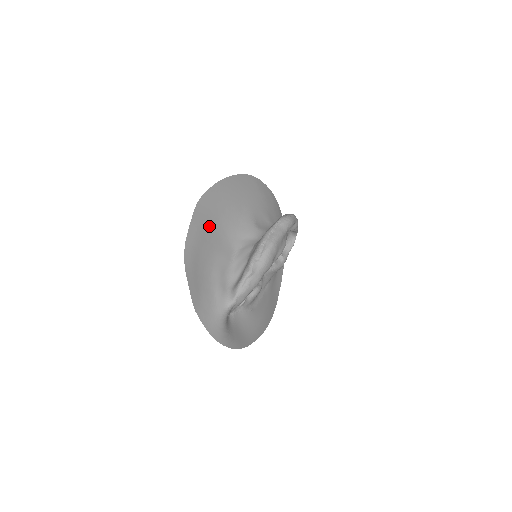
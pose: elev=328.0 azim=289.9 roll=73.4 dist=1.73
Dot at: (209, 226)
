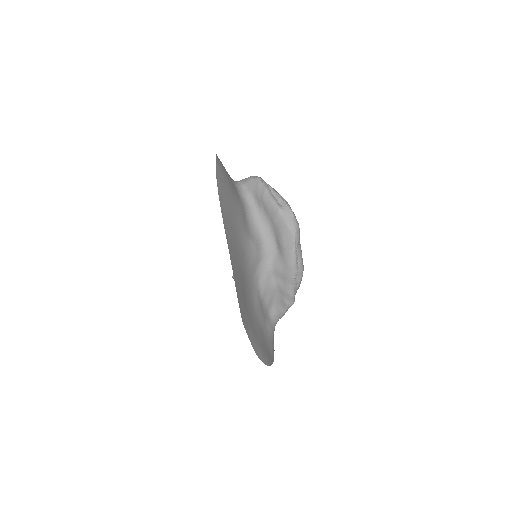
Dot at: (248, 312)
